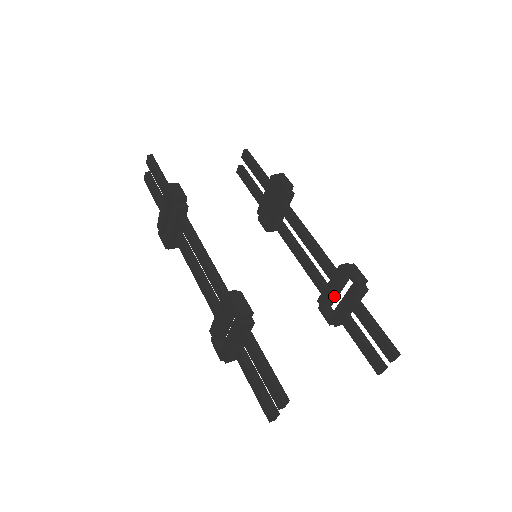
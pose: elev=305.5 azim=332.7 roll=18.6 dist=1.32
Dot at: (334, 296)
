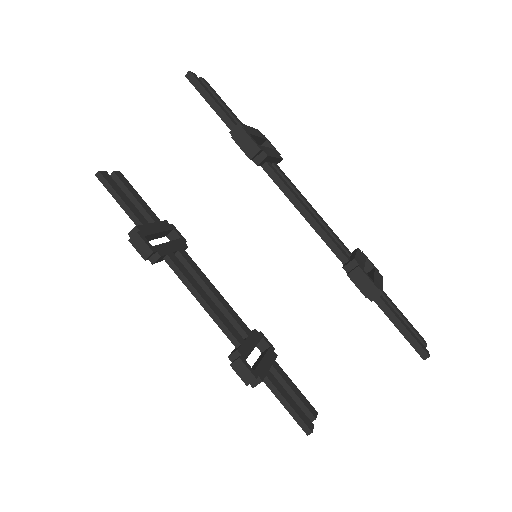
Dot at: occluded
